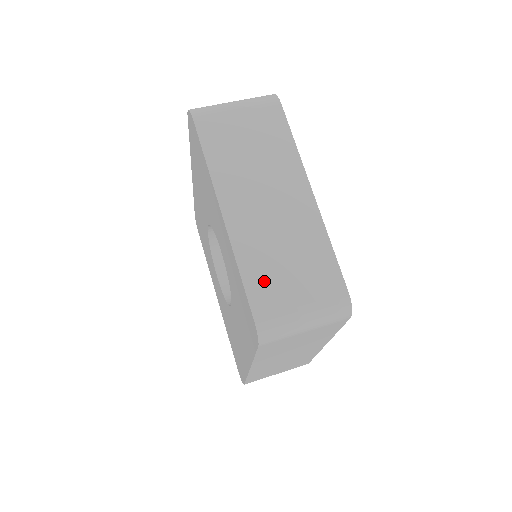
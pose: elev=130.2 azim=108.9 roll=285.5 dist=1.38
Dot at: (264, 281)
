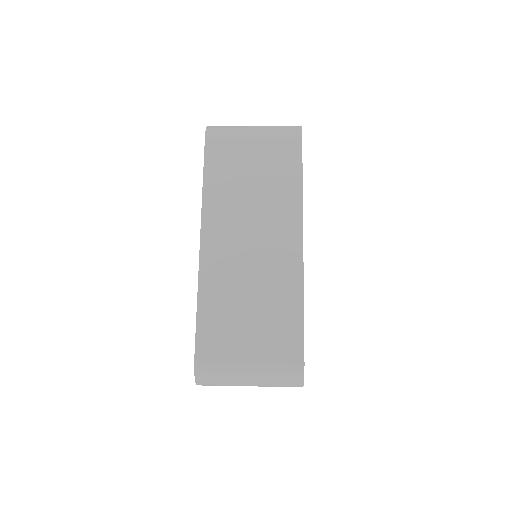
Dot at: occluded
